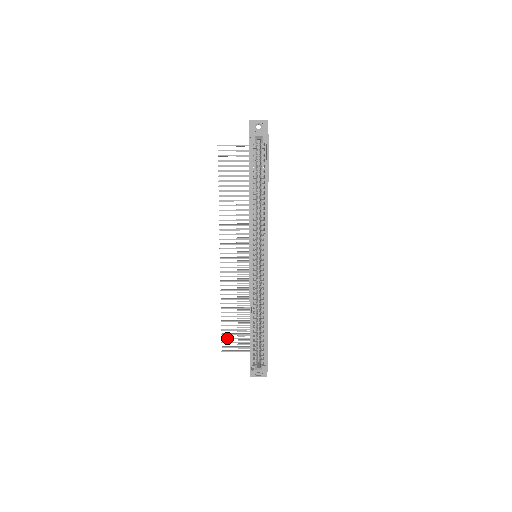
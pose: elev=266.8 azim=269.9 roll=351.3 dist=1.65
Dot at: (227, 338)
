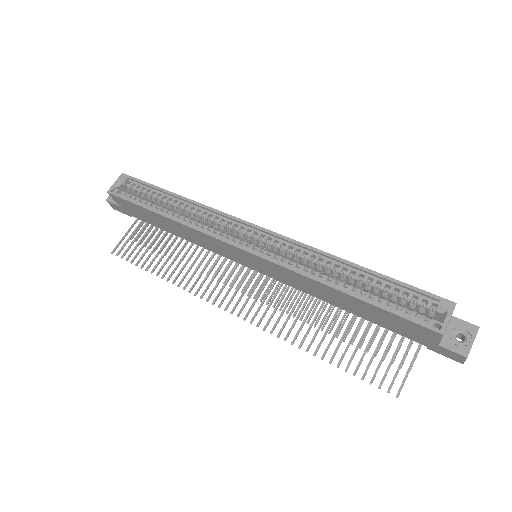
Dot at: (374, 373)
